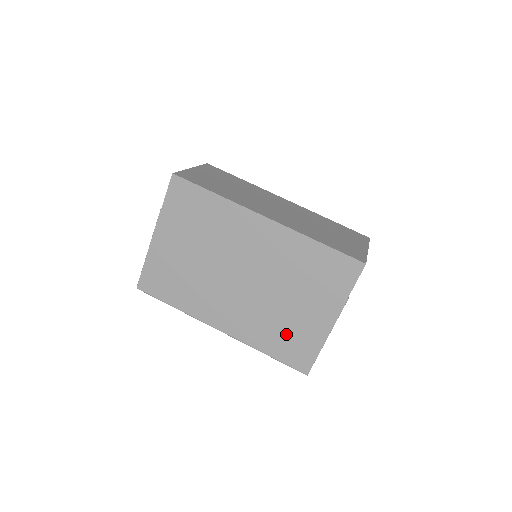
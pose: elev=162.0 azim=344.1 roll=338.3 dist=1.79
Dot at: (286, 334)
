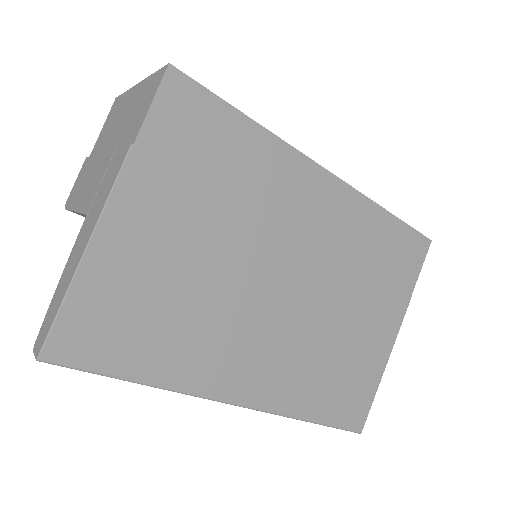
Dot at: (340, 373)
